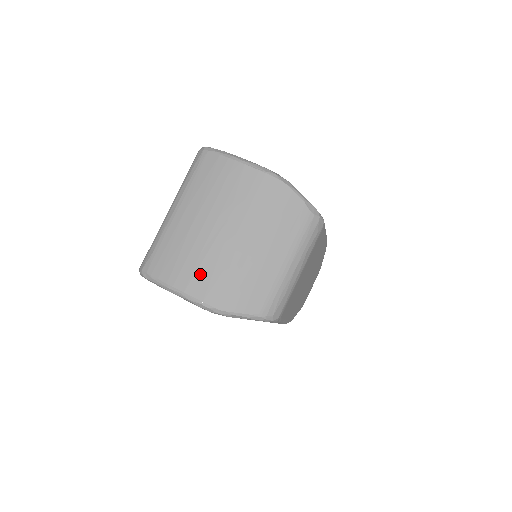
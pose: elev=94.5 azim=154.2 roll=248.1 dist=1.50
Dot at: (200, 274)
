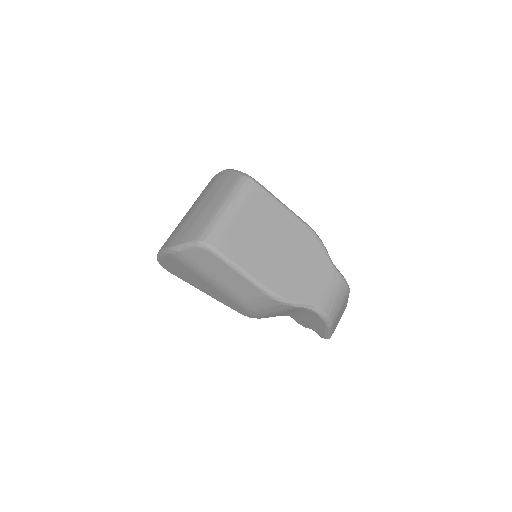
Dot at: (172, 235)
